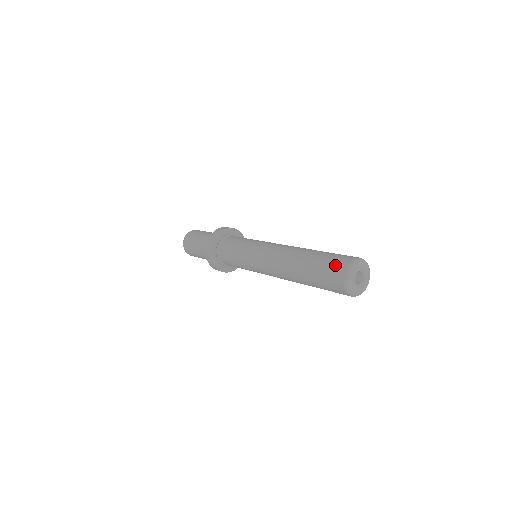
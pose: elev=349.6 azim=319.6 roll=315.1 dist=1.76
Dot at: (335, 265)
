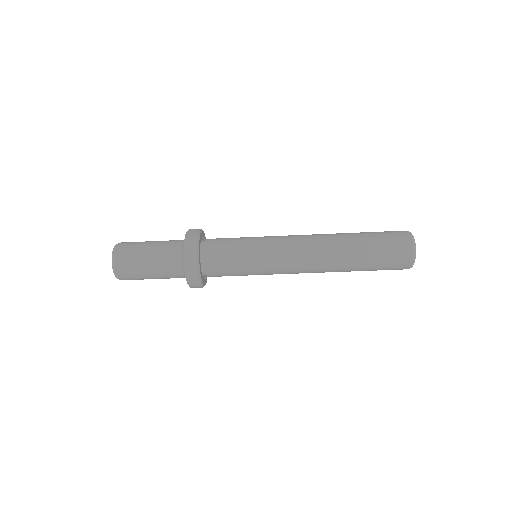
Dot at: (394, 232)
